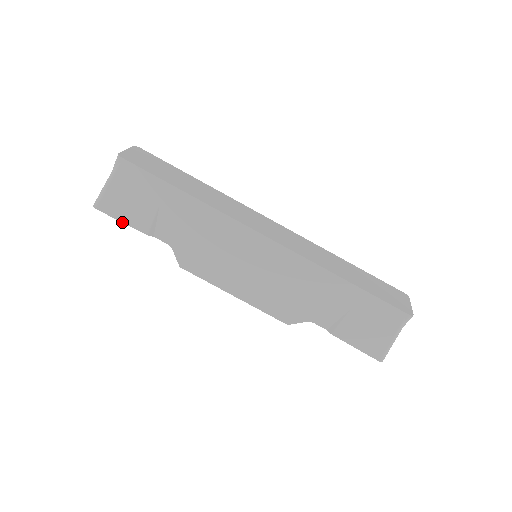
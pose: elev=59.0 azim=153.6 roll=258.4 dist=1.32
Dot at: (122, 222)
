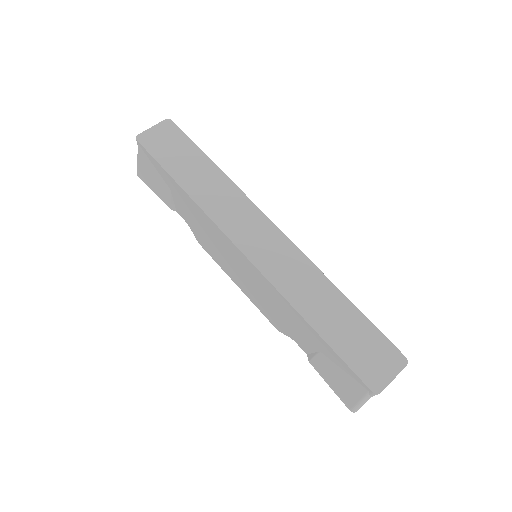
Dot at: occluded
